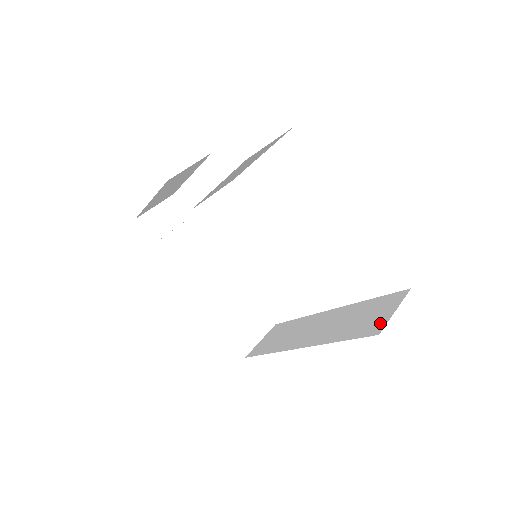
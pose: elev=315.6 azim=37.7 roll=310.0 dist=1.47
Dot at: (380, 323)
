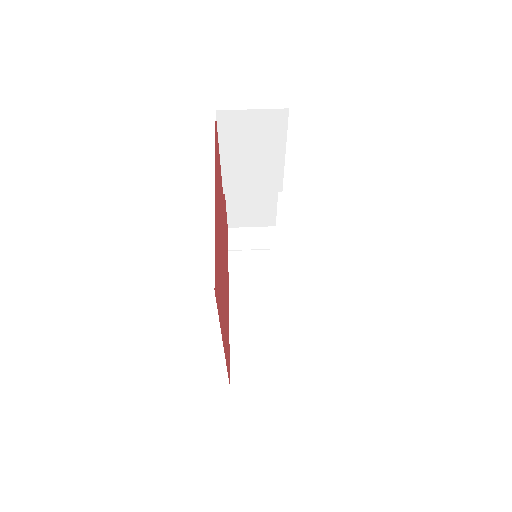
Dot at: occluded
